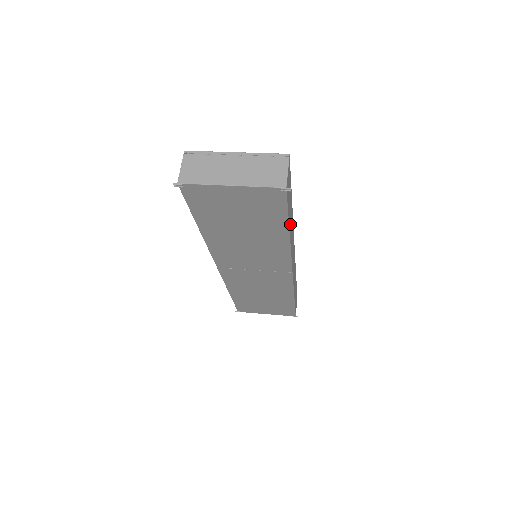
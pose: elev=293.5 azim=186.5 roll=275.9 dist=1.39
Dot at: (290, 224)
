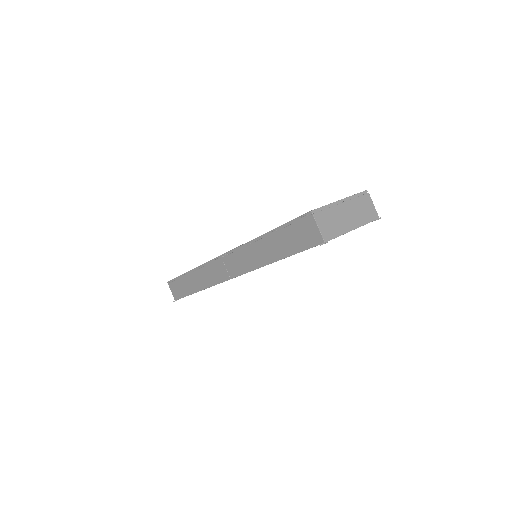
Dot at: occluded
